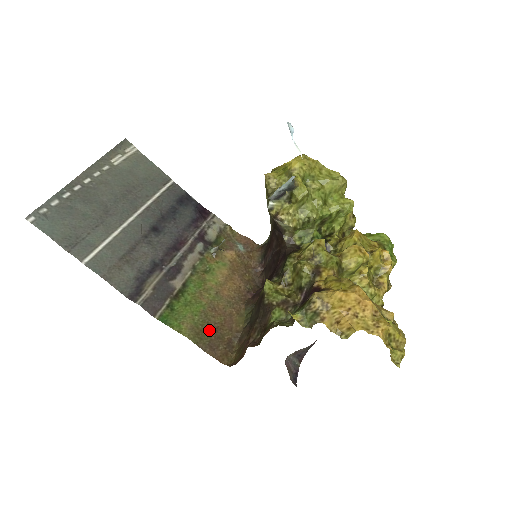
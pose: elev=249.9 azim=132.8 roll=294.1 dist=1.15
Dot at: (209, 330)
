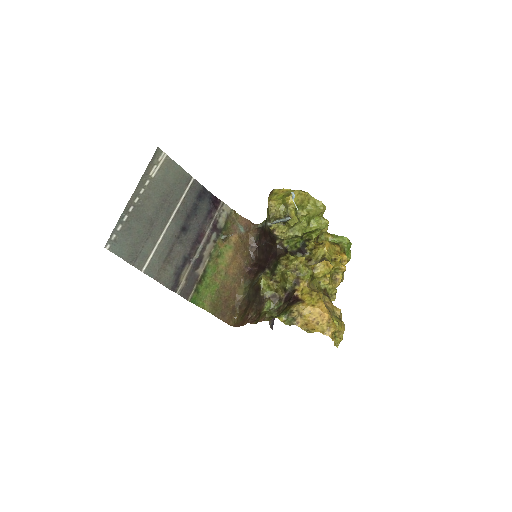
Dot at: (221, 303)
